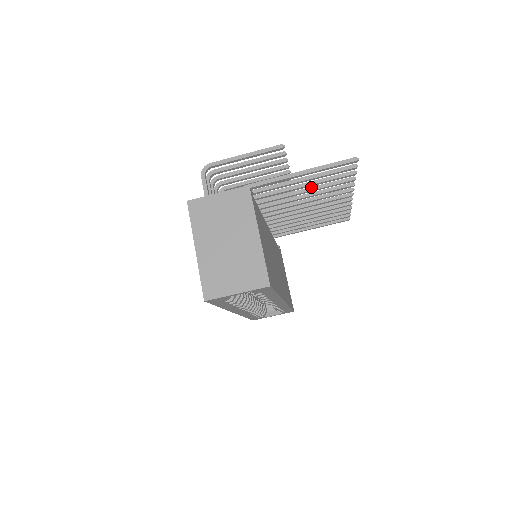
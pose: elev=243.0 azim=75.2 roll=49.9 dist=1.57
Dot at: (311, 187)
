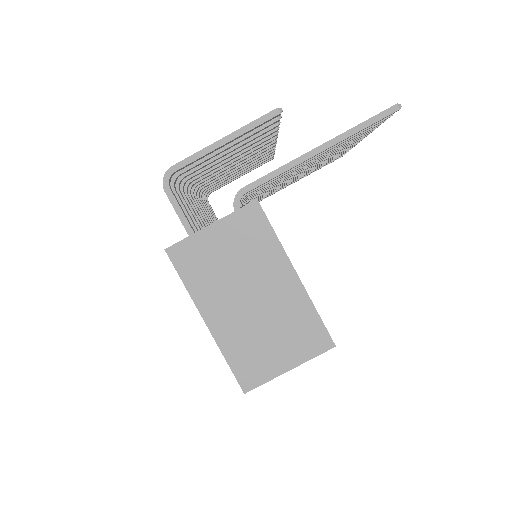
Dot at: occluded
